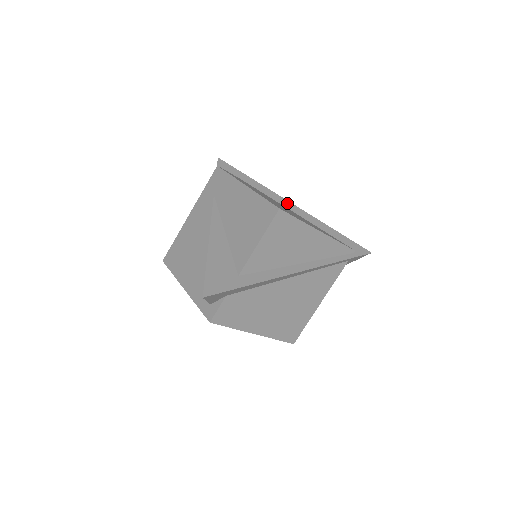
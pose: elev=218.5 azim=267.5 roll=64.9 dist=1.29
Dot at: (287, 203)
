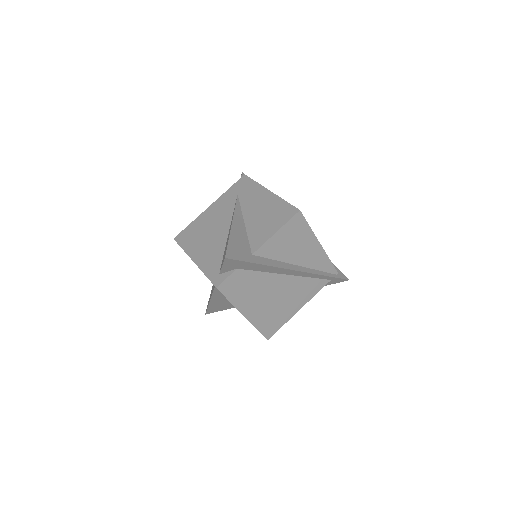
Dot at: occluded
